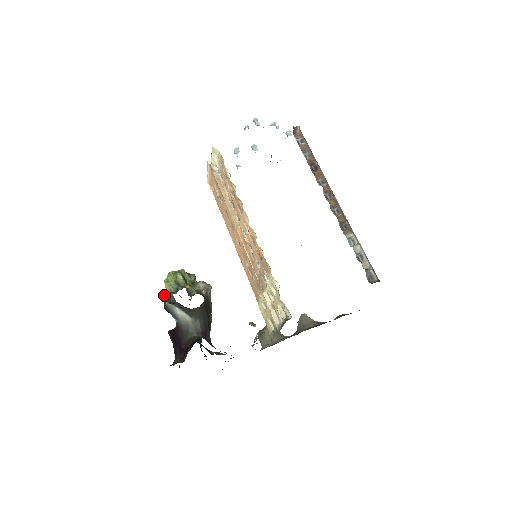
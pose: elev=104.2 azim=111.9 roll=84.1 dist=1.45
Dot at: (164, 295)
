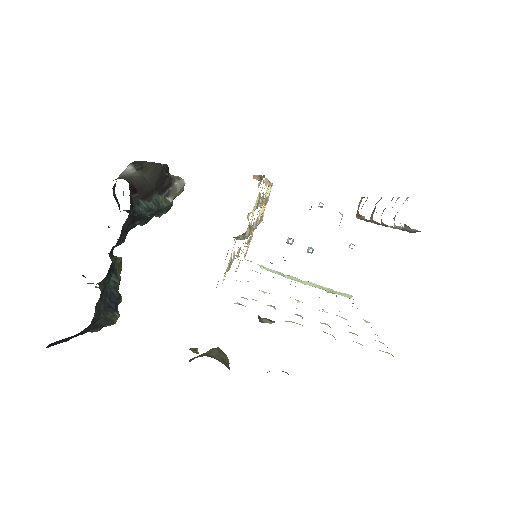
Dot at: occluded
